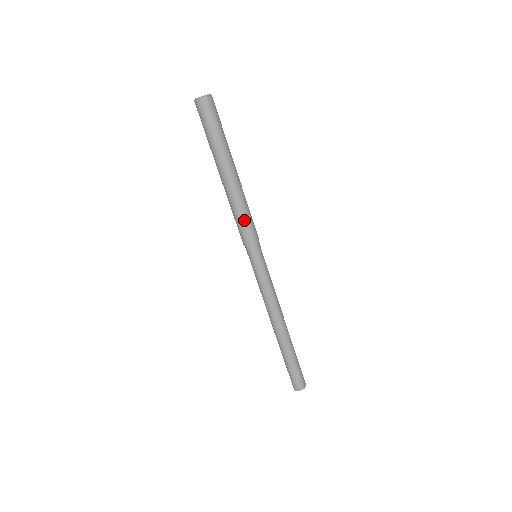
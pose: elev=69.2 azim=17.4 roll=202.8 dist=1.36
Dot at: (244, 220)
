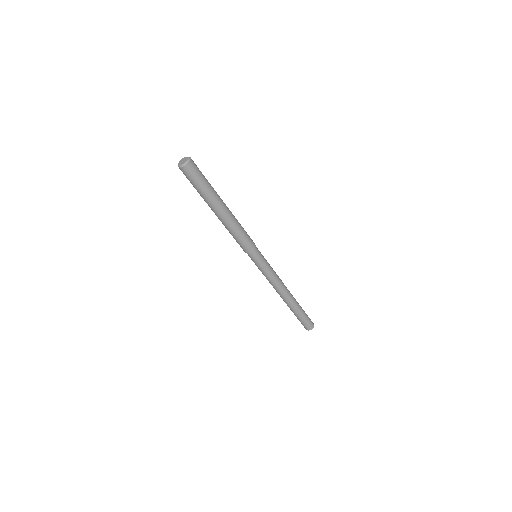
Dot at: (244, 235)
